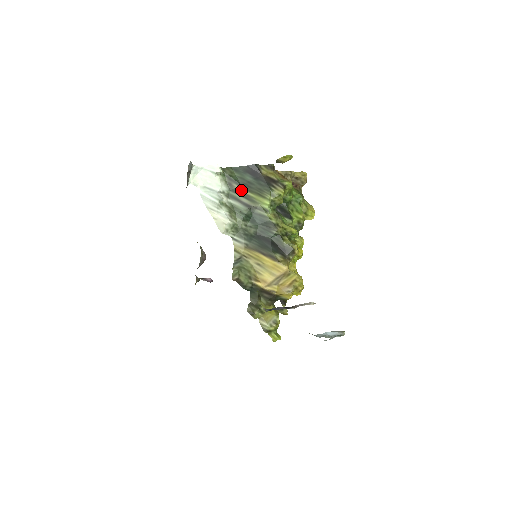
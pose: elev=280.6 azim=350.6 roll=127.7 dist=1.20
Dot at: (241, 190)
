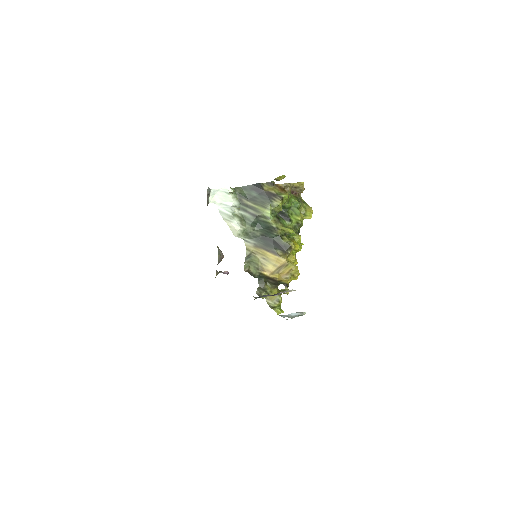
Dot at: (249, 204)
